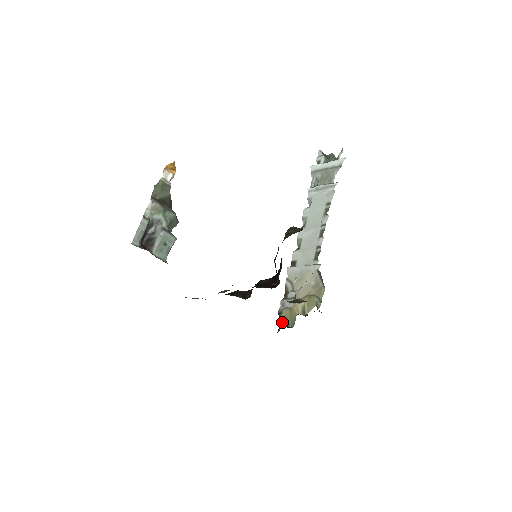
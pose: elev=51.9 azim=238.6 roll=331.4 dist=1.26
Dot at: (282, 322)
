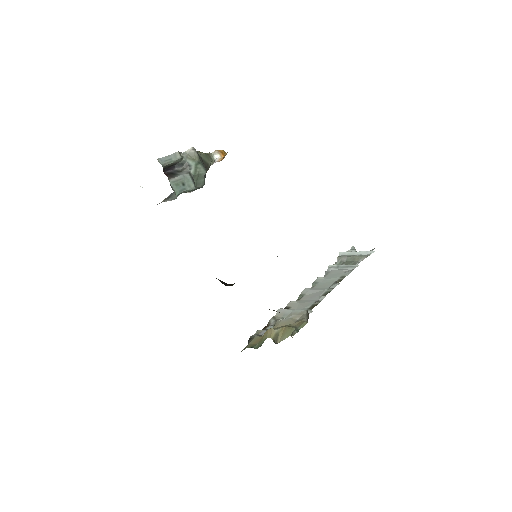
Dot at: (249, 345)
